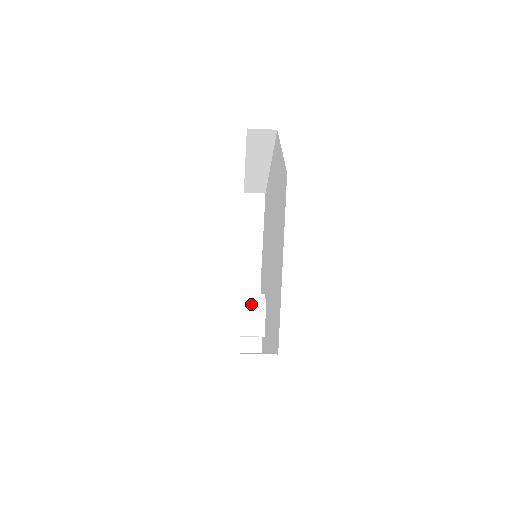
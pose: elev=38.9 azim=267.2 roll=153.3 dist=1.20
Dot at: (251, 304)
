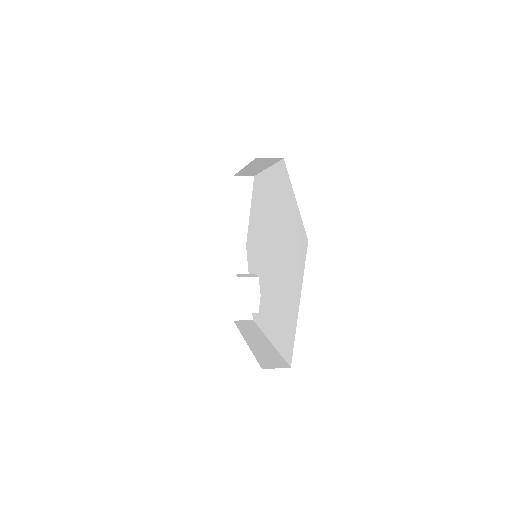
Dot at: (247, 288)
